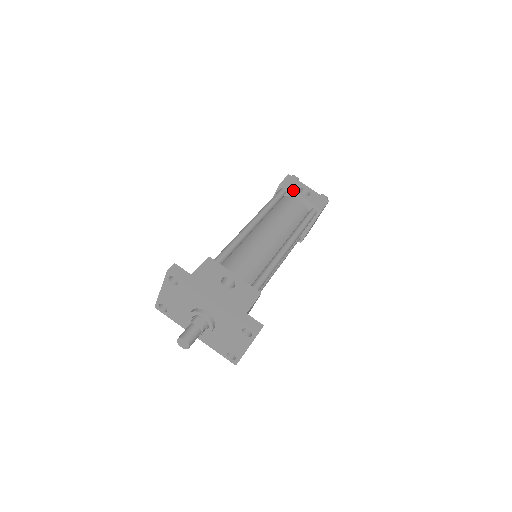
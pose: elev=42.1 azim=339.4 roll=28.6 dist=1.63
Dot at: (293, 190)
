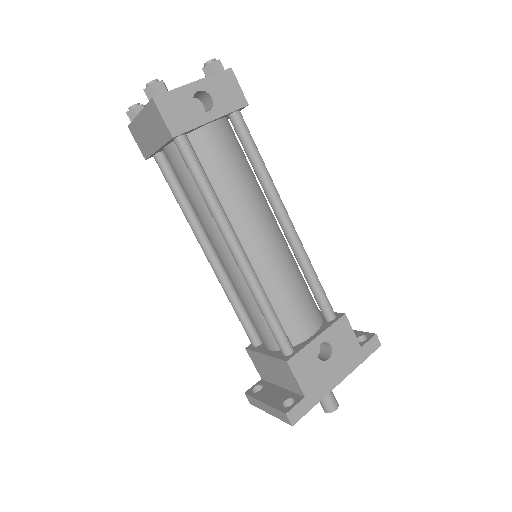
Dot at: (195, 125)
